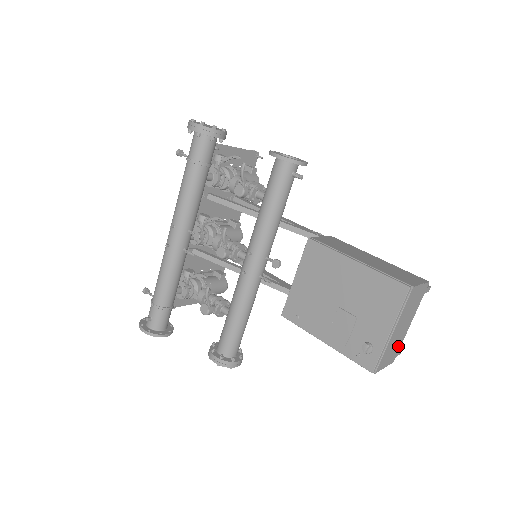
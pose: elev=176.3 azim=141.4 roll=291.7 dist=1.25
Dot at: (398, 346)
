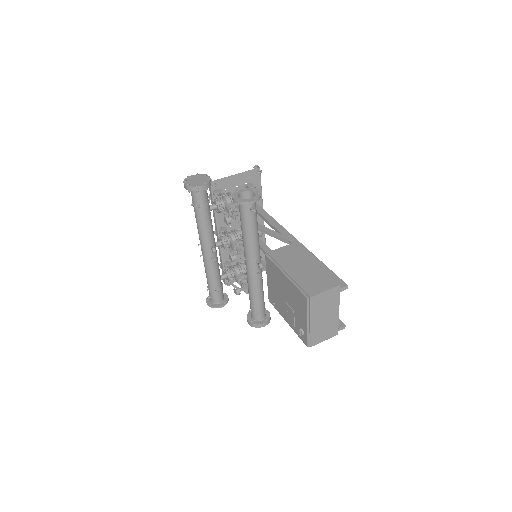
Dot at: (333, 326)
